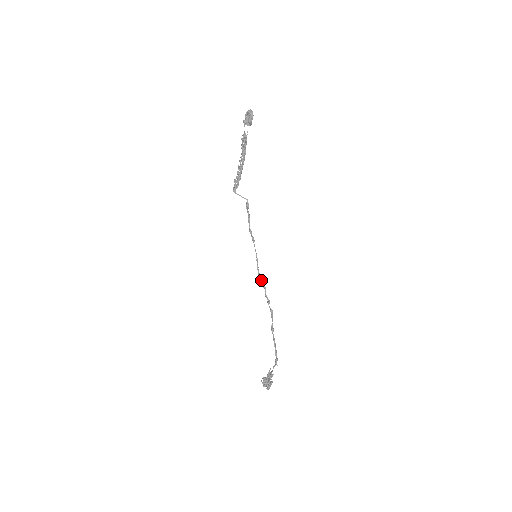
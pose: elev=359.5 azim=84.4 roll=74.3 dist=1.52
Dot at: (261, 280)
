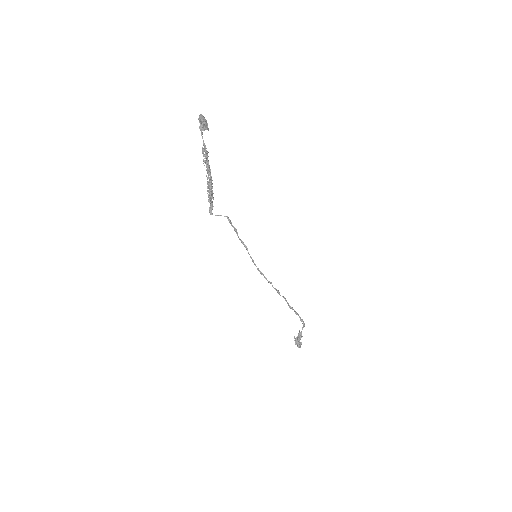
Dot at: (265, 278)
